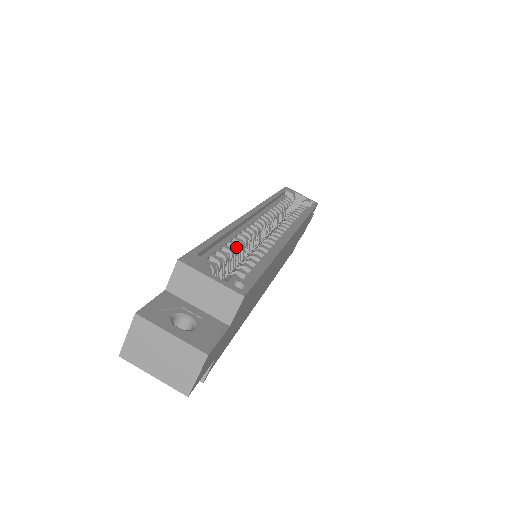
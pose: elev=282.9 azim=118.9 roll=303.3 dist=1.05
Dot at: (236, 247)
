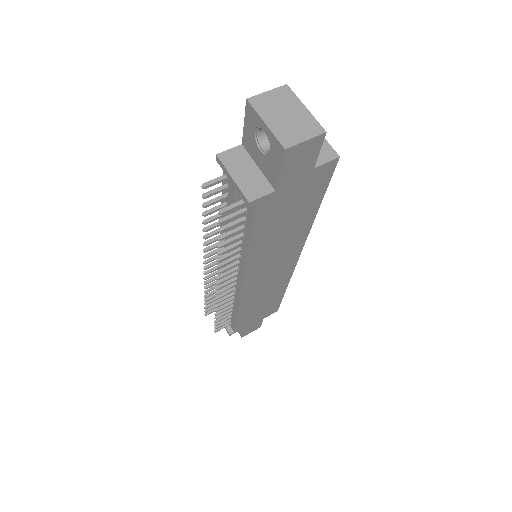
Dot at: occluded
